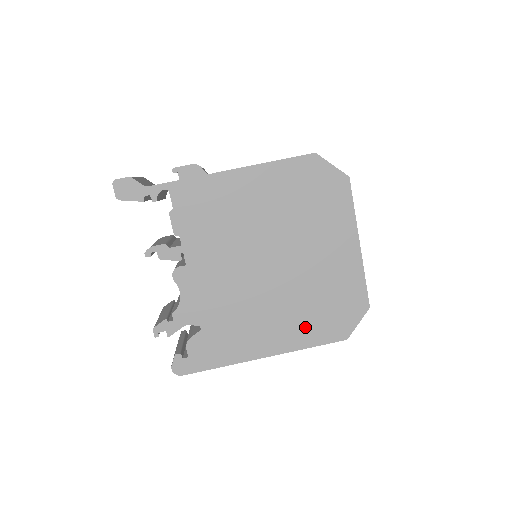
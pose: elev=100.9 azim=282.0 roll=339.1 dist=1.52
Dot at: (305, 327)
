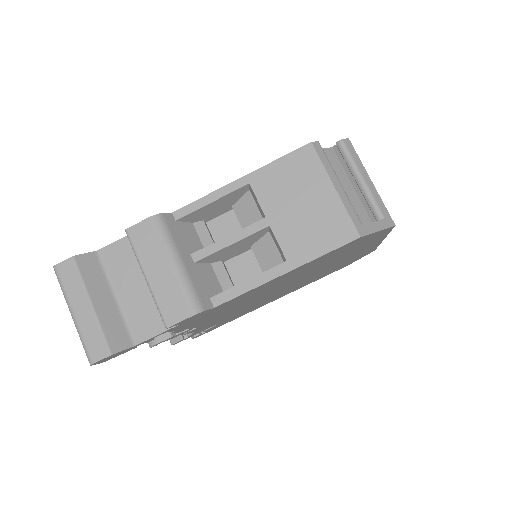
Dot at: (311, 281)
